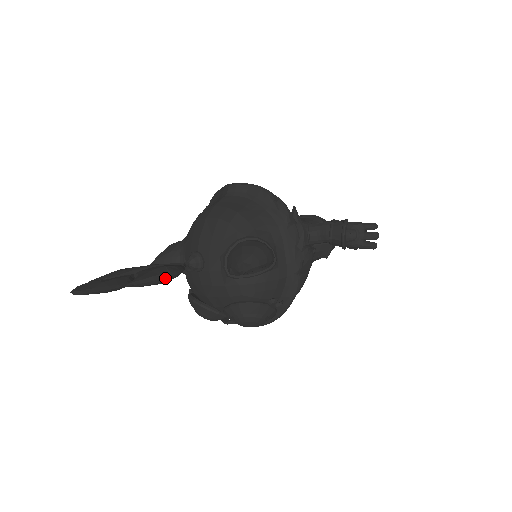
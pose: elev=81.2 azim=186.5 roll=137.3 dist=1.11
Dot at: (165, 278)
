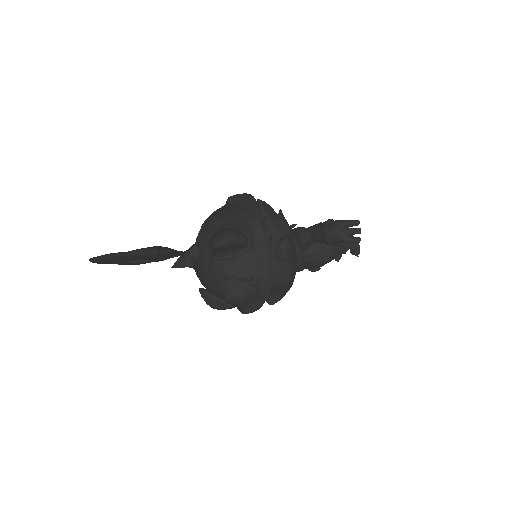
Dot at: (154, 251)
